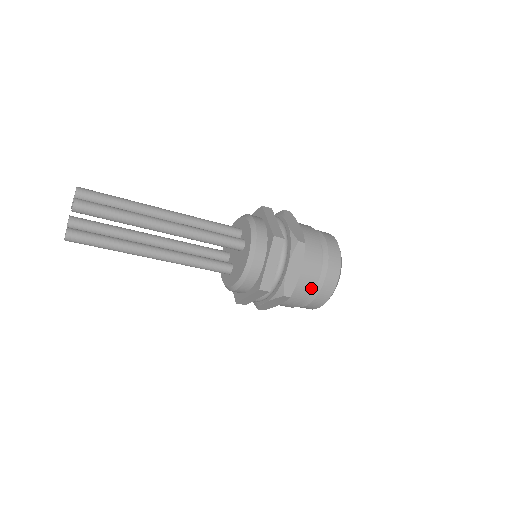
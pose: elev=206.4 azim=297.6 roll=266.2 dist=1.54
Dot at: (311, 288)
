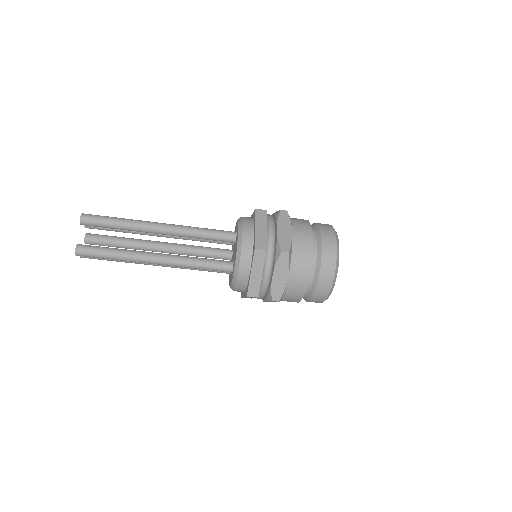
Dot at: (310, 248)
